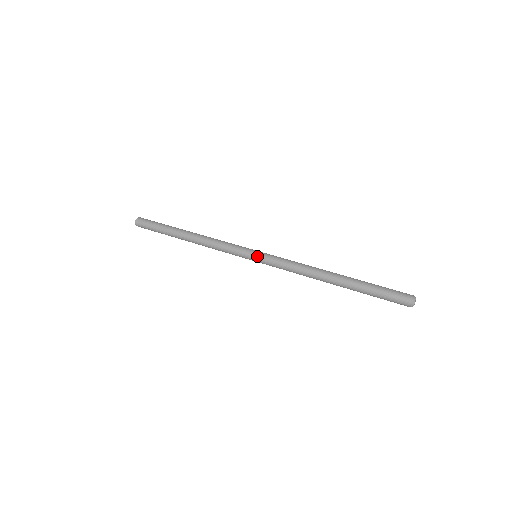
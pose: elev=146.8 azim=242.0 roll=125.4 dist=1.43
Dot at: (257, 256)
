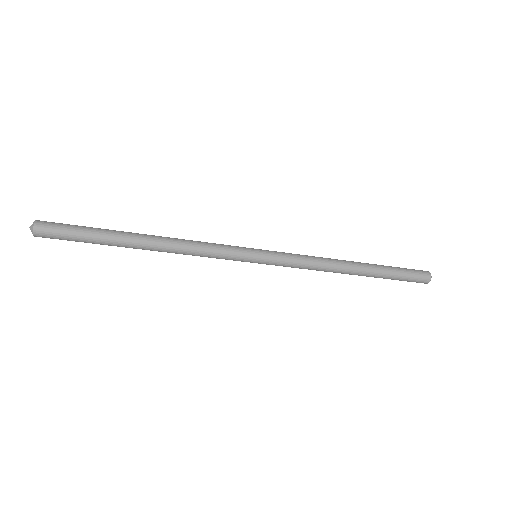
Dot at: (263, 251)
